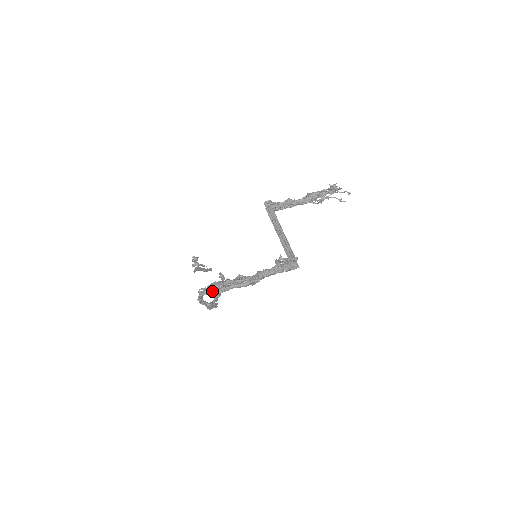
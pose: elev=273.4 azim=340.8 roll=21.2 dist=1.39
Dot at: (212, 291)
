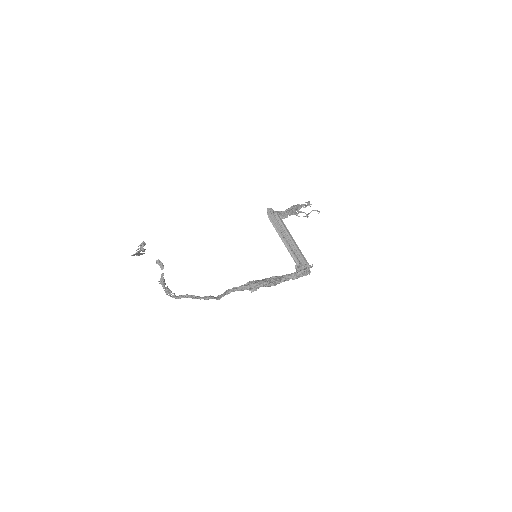
Dot at: (251, 289)
